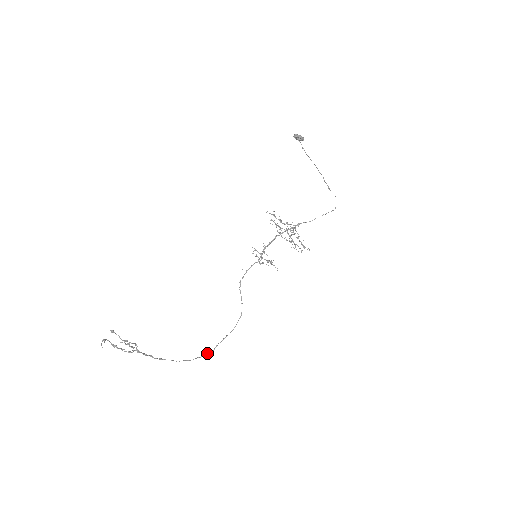
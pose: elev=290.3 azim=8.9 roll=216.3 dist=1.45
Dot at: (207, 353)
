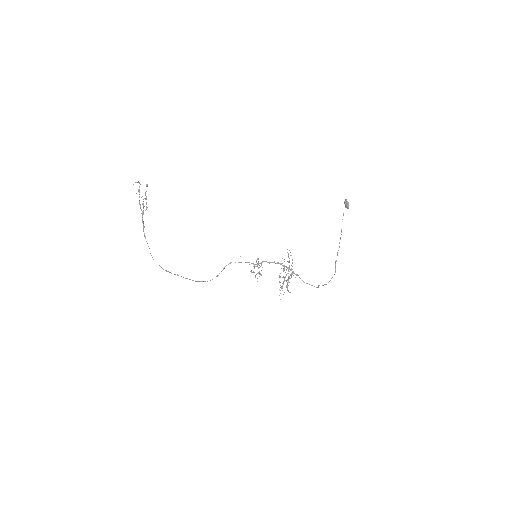
Dot at: (168, 271)
